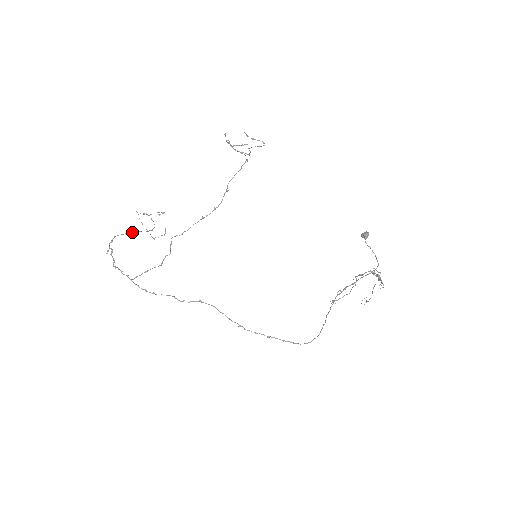
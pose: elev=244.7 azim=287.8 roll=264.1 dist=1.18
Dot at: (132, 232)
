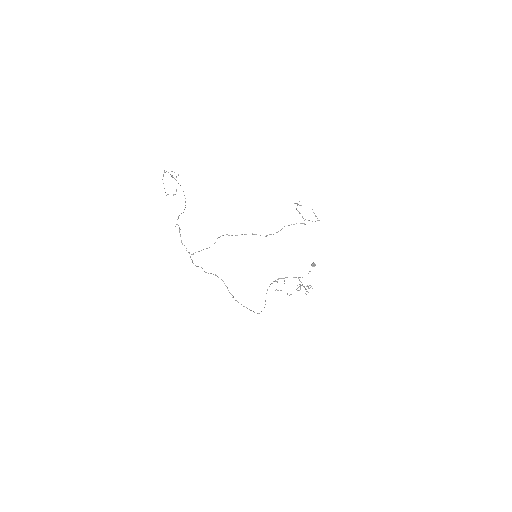
Dot at: (184, 209)
